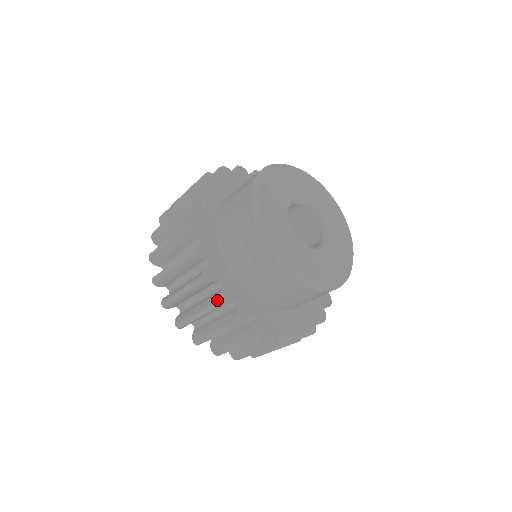
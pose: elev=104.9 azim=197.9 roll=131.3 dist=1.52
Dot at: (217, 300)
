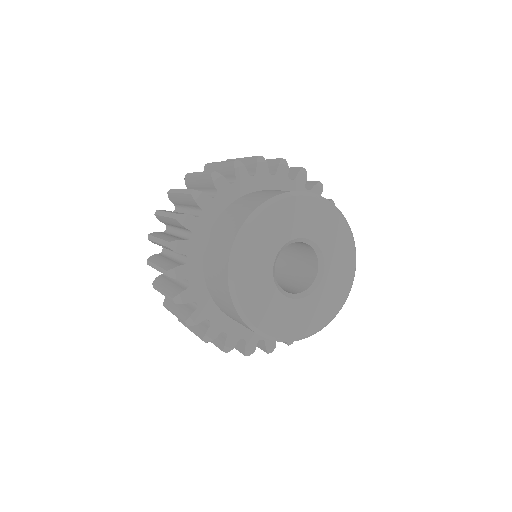
Dot at: (204, 338)
